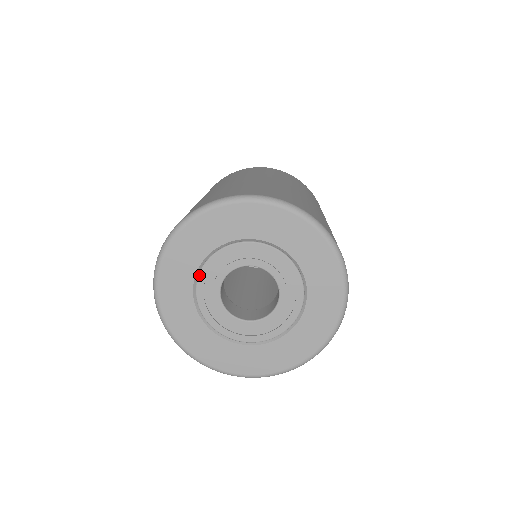
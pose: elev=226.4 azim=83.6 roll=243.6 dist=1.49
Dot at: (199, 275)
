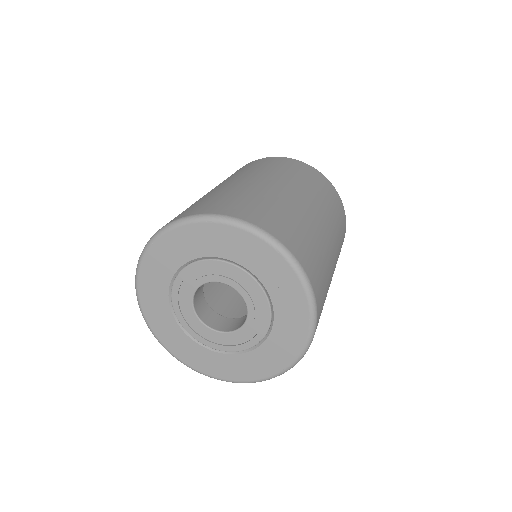
Dot at: (172, 290)
